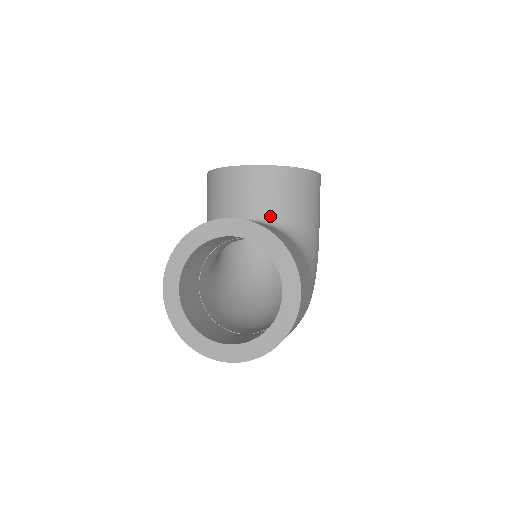
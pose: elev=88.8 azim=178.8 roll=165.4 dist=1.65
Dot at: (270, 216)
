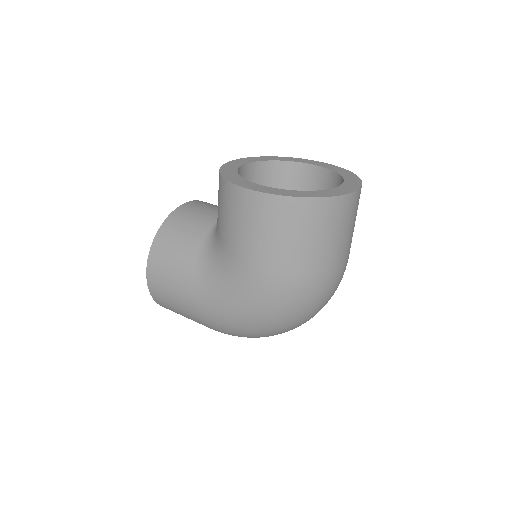
Dot at: occluded
